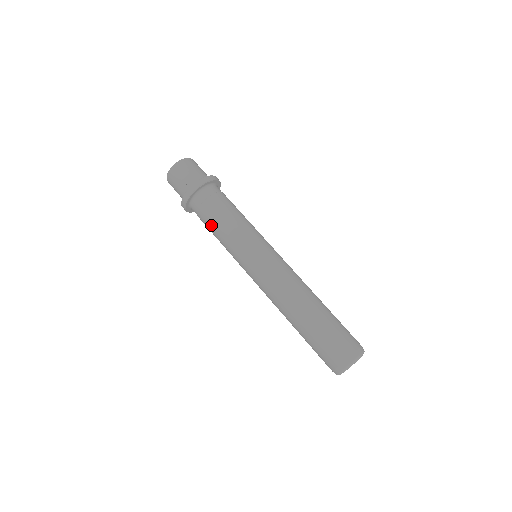
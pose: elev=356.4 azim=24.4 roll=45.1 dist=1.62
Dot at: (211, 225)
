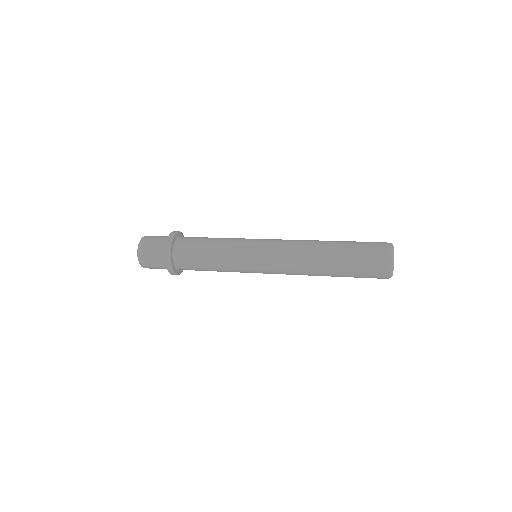
Dot at: (206, 270)
